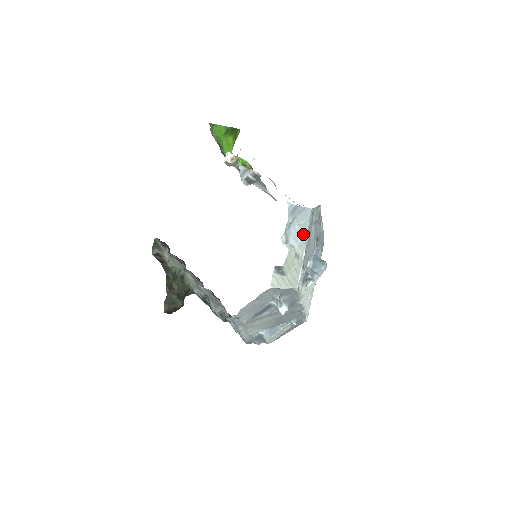
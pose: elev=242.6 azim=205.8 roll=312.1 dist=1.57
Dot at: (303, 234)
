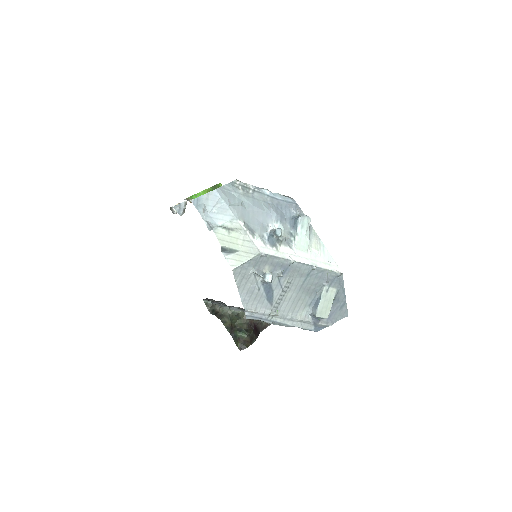
Dot at: (226, 211)
